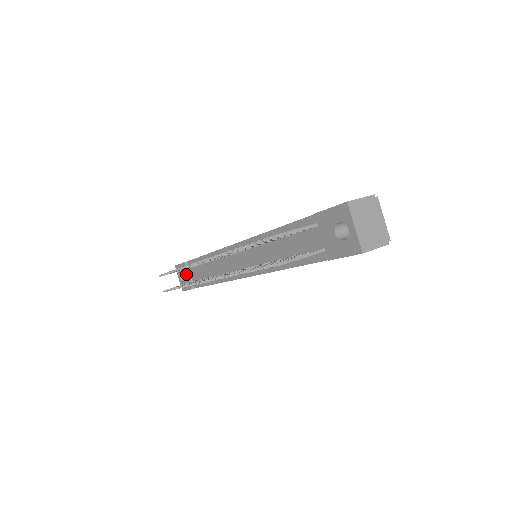
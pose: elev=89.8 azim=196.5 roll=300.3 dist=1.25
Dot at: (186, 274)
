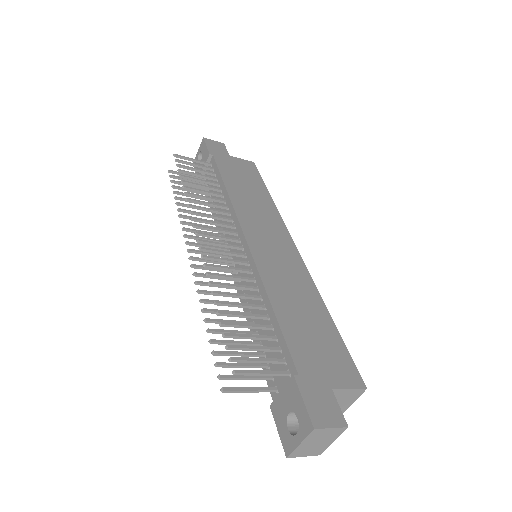
Dot at: occluded
